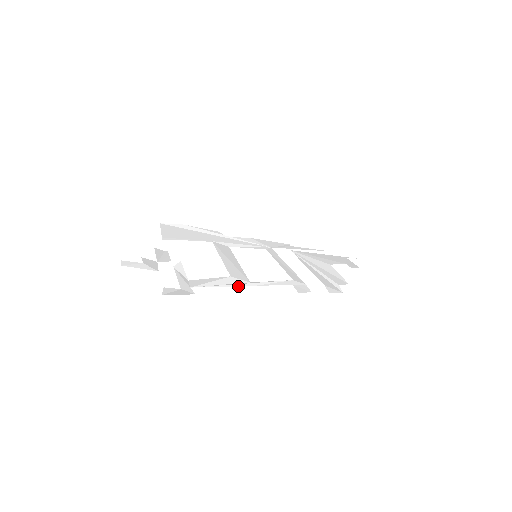
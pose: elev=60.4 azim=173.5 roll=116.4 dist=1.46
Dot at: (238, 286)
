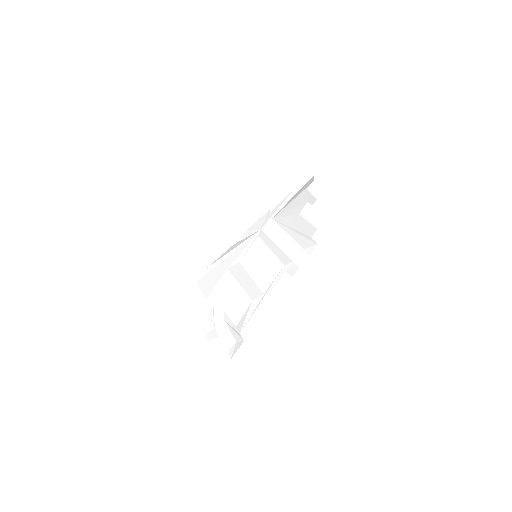
Dot at: occluded
